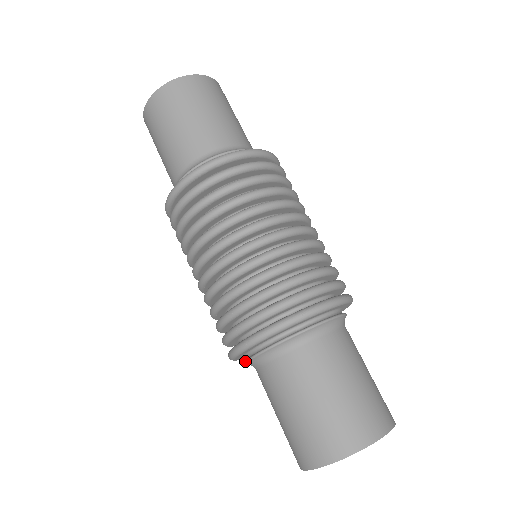
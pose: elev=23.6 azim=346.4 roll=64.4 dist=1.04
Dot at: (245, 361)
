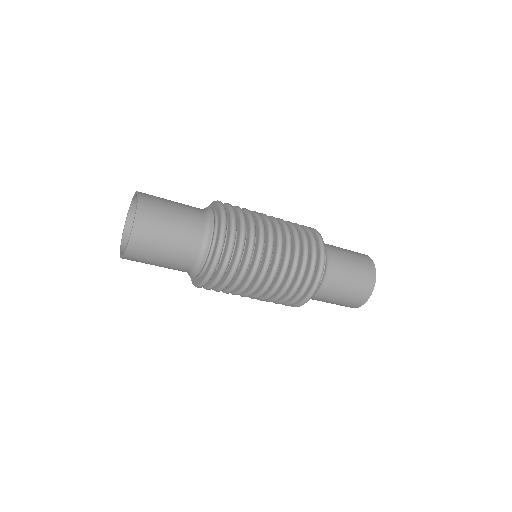
Dot at: occluded
